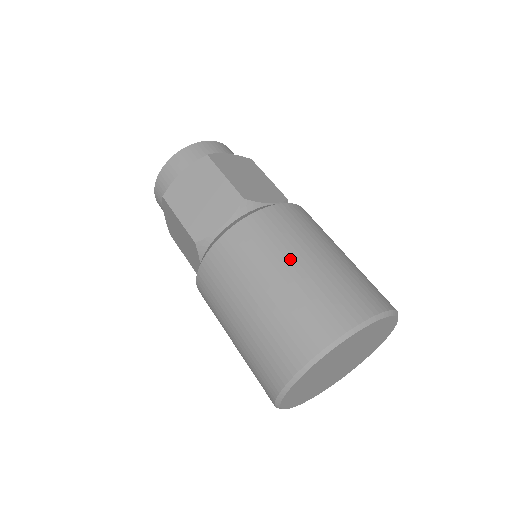
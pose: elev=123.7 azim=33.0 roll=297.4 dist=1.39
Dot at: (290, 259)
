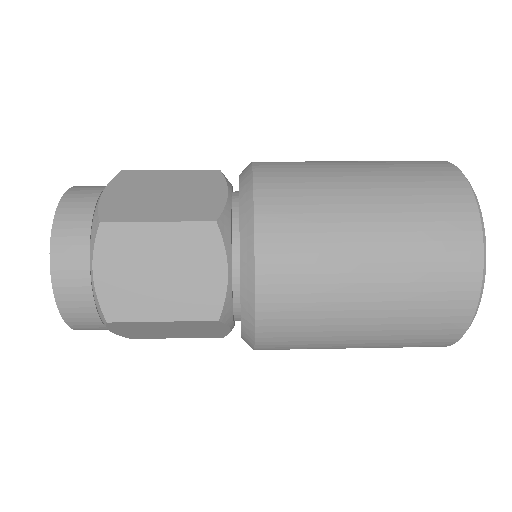
Dot at: (335, 161)
